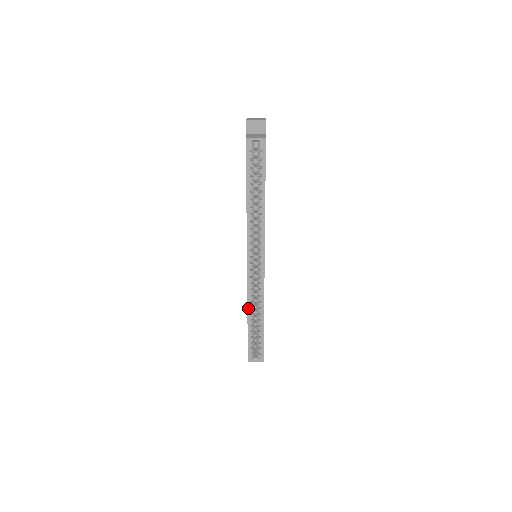
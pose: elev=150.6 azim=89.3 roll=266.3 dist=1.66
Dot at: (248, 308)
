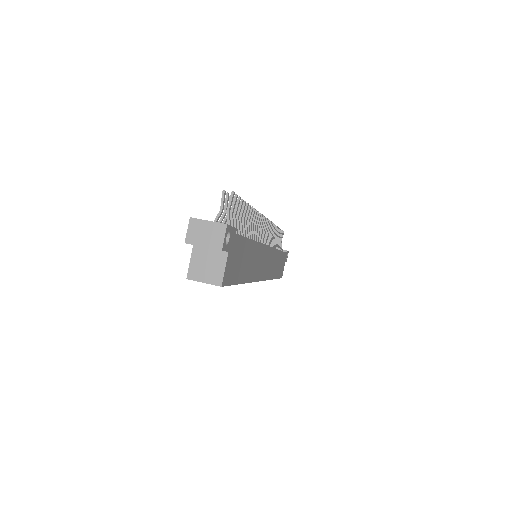
Dot at: occluded
